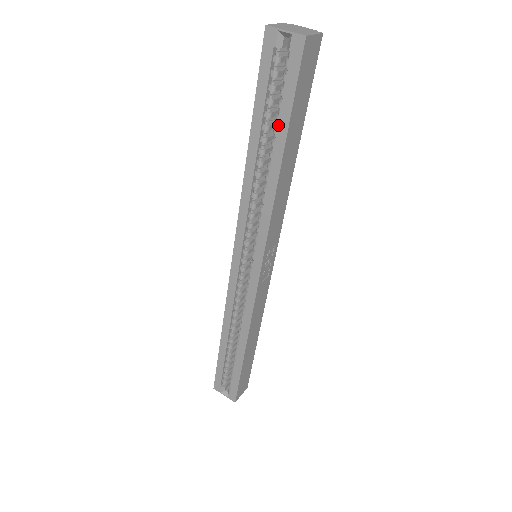
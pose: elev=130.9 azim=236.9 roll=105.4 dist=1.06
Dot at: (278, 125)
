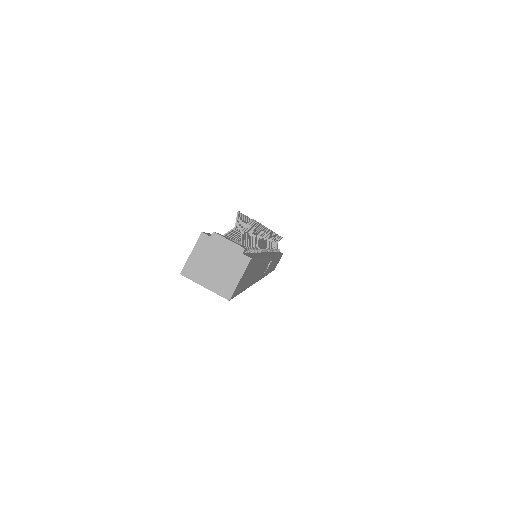
Dot at: occluded
